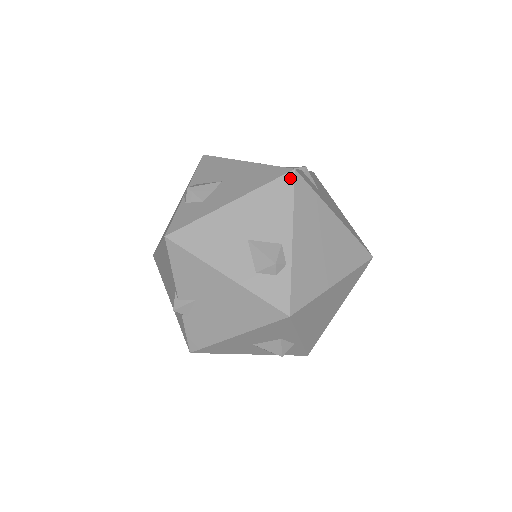
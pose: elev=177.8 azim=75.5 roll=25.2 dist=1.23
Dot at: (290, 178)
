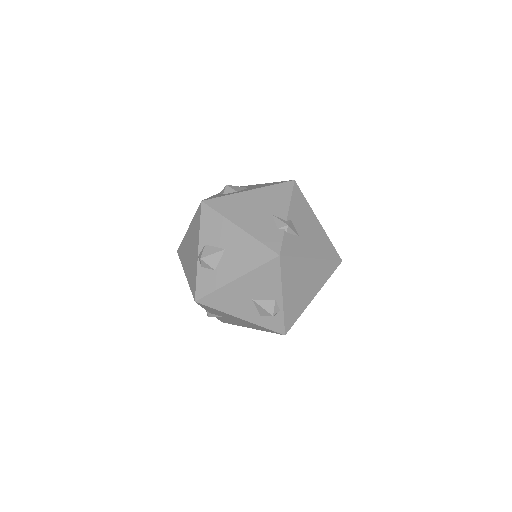
Dot at: (277, 262)
